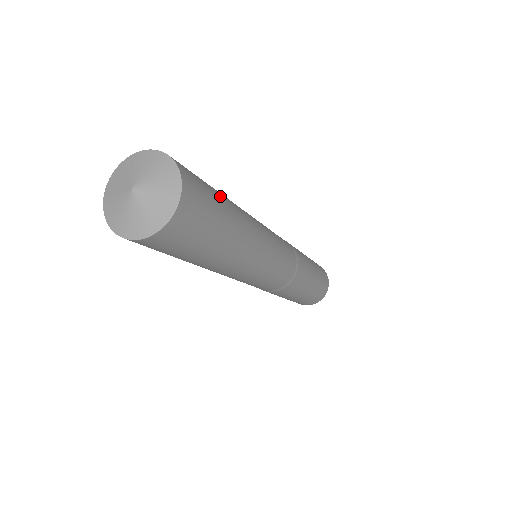
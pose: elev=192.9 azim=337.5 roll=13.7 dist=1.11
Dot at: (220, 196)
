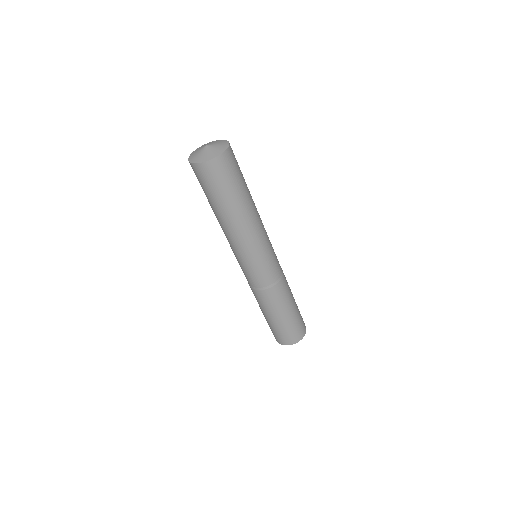
Dot at: (243, 185)
